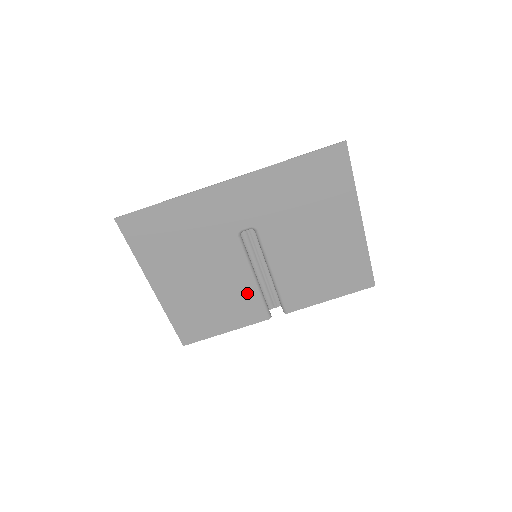
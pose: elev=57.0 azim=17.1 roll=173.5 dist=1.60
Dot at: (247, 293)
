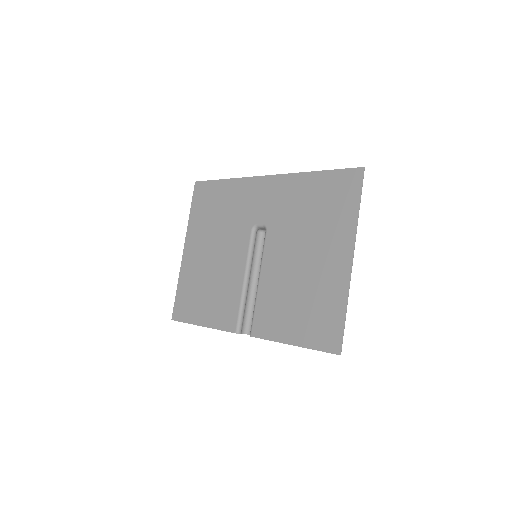
Dot at: (233, 291)
